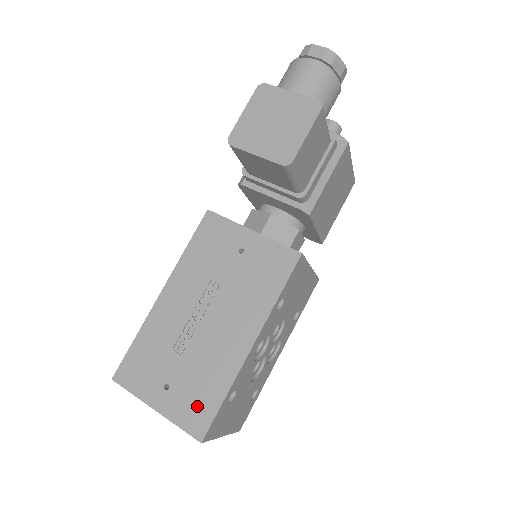
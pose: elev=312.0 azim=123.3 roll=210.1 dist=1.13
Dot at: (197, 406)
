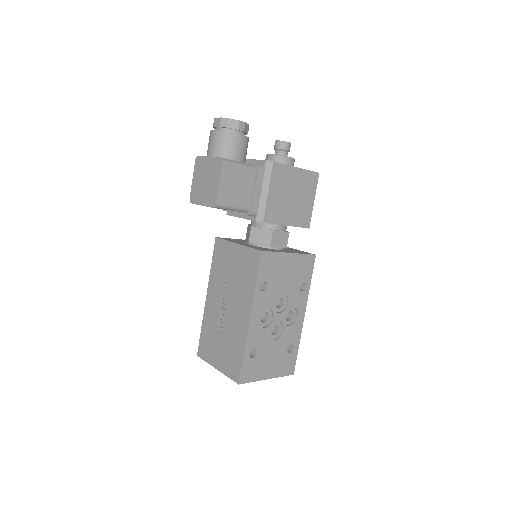
Dot at: (233, 363)
